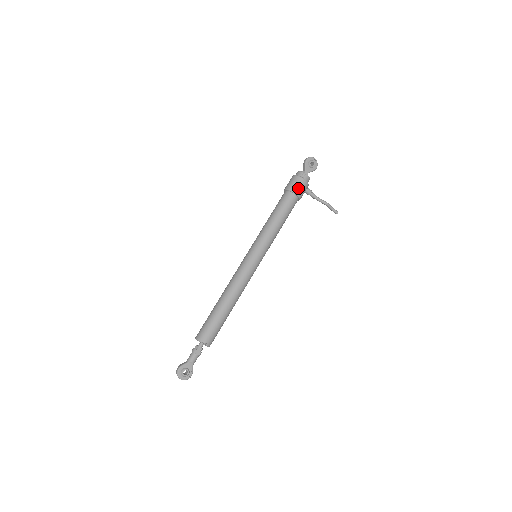
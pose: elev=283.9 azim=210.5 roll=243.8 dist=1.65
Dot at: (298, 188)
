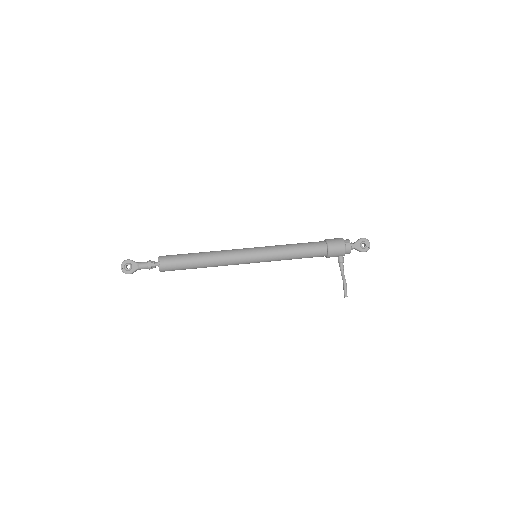
Dot at: (334, 246)
